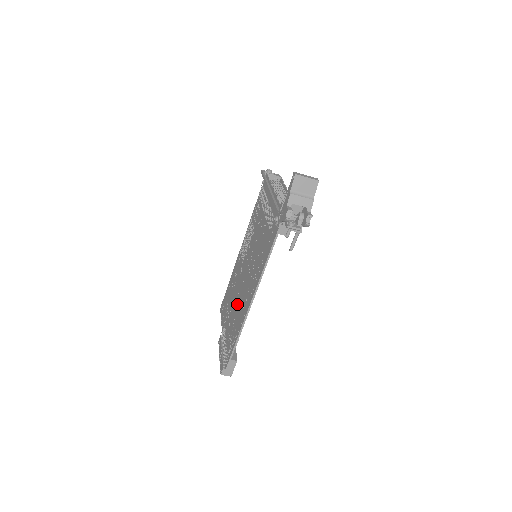
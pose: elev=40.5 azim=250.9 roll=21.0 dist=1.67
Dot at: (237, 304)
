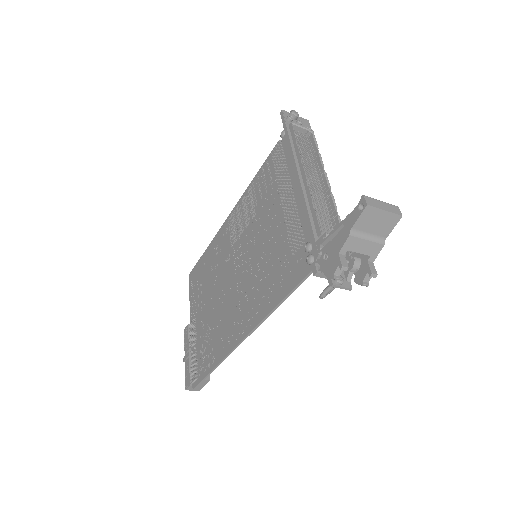
Dot at: (218, 309)
